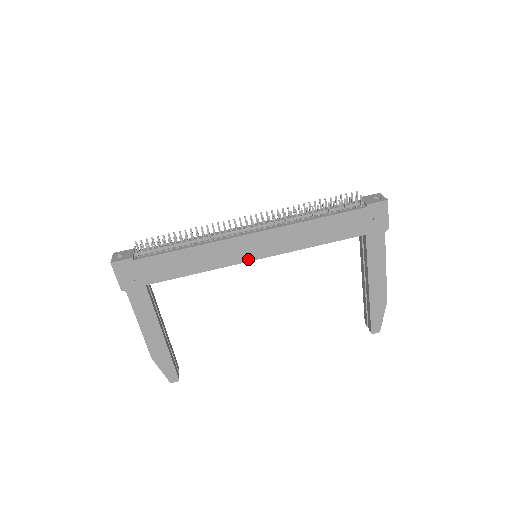
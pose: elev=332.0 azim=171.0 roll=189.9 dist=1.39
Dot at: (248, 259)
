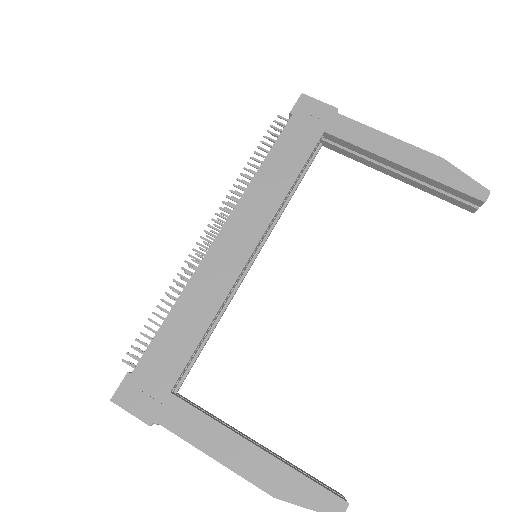
Dot at: (244, 260)
